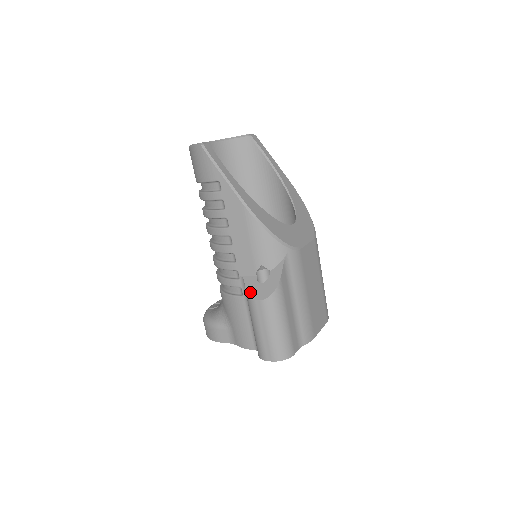
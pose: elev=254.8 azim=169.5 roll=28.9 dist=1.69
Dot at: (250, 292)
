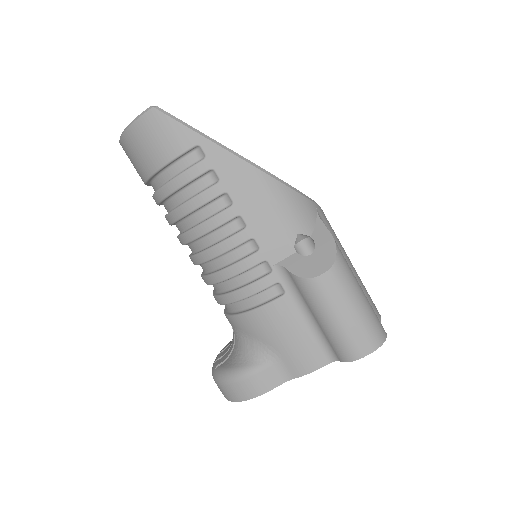
Dot at: (303, 272)
